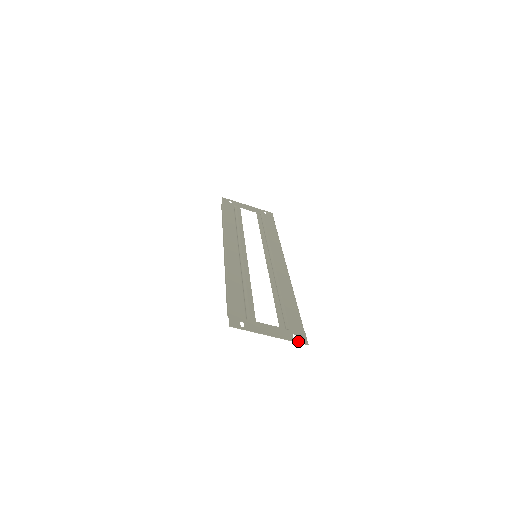
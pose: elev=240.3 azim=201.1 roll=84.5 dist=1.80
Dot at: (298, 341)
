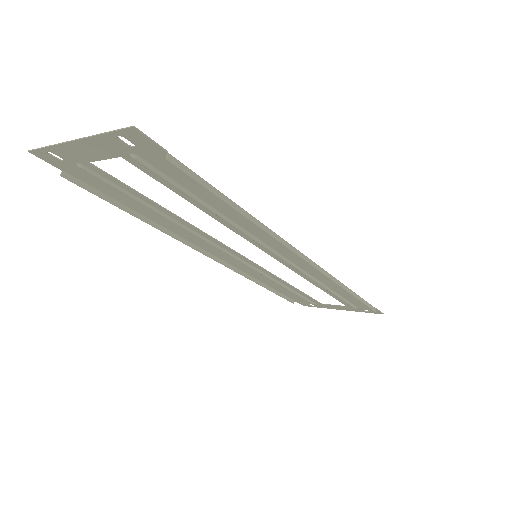
Dot at: (120, 132)
